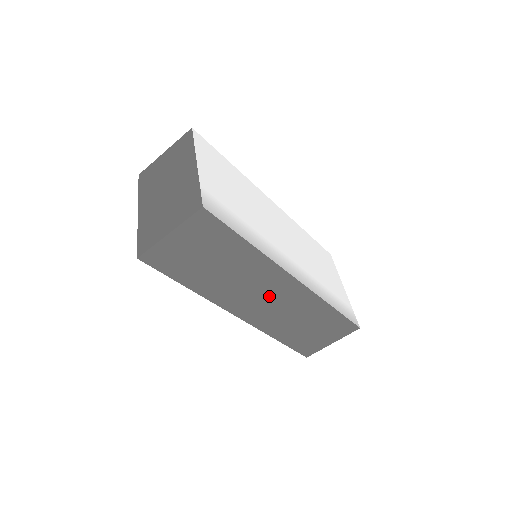
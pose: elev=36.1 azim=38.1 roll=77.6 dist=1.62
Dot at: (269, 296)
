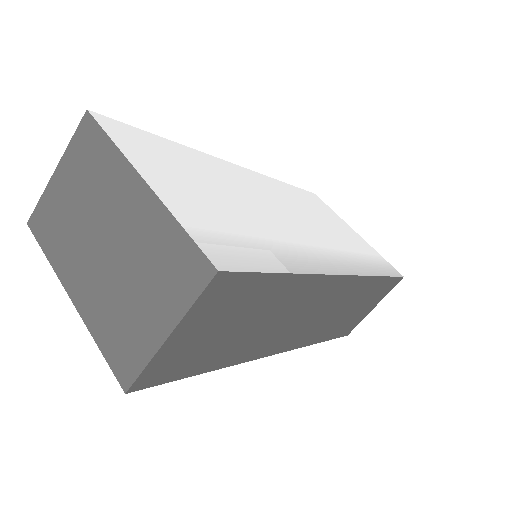
Dot at: (313, 312)
